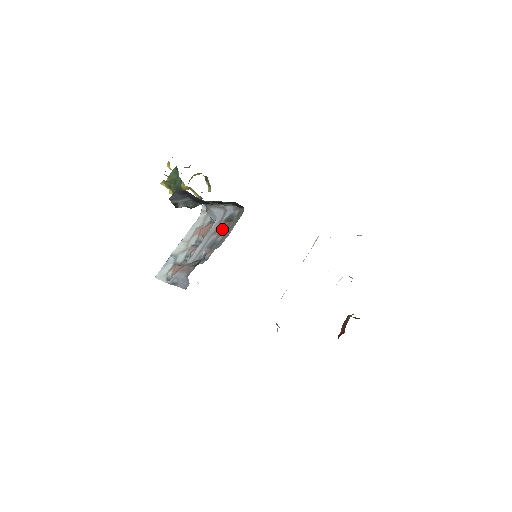
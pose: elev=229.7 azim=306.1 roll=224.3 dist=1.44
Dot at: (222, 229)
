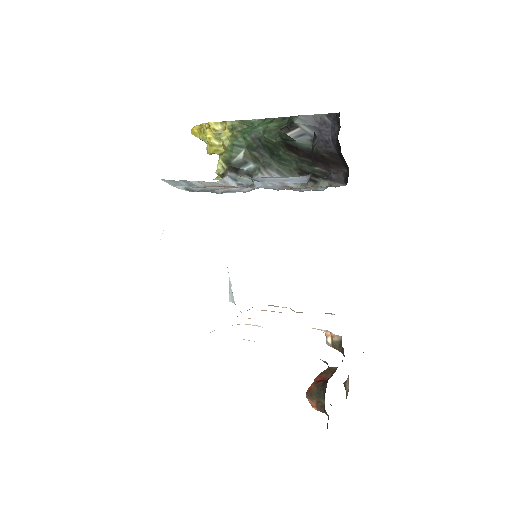
Dot at: occluded
